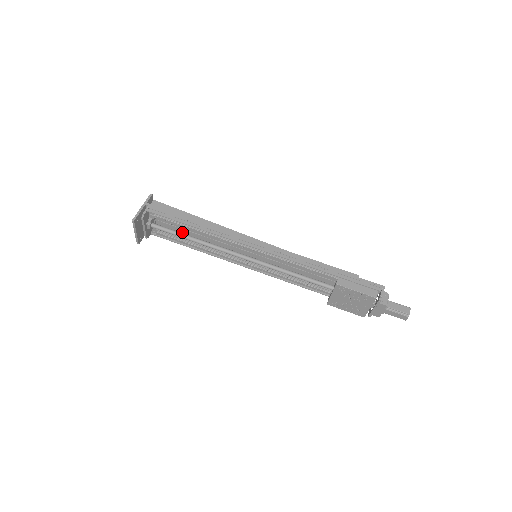
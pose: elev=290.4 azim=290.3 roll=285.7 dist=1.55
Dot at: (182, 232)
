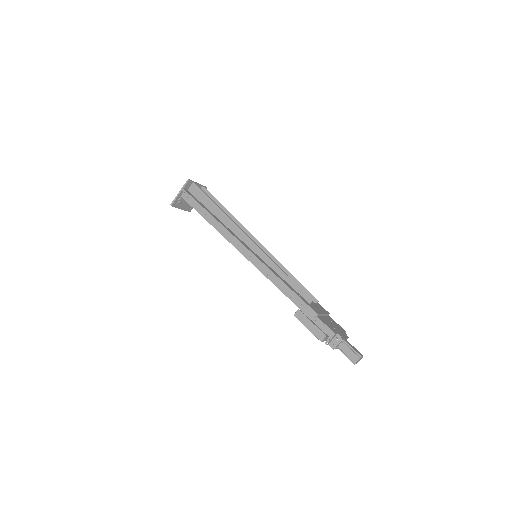
Dot at: occluded
